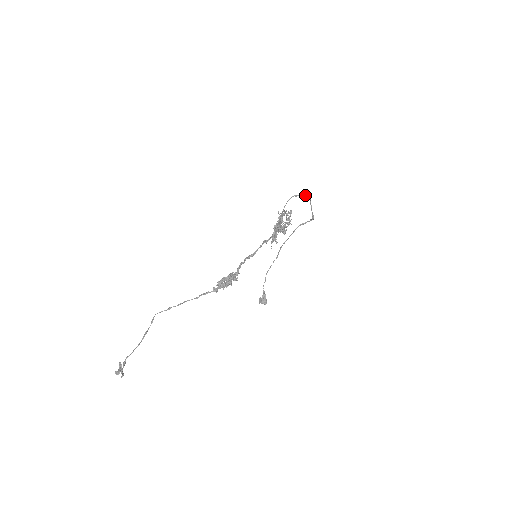
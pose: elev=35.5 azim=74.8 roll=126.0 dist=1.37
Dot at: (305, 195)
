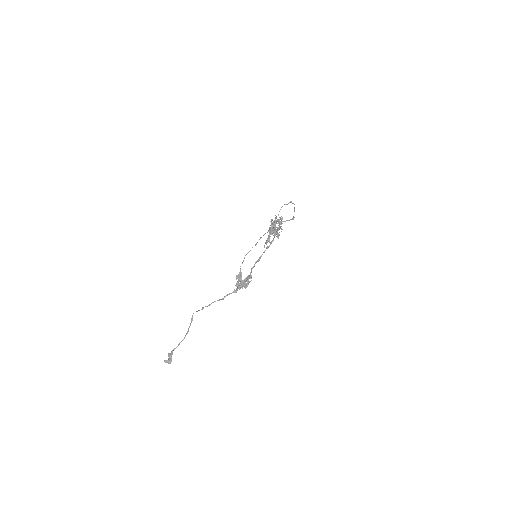
Dot at: (292, 203)
